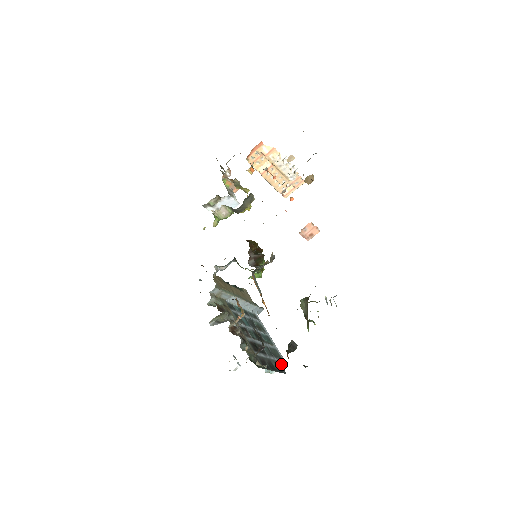
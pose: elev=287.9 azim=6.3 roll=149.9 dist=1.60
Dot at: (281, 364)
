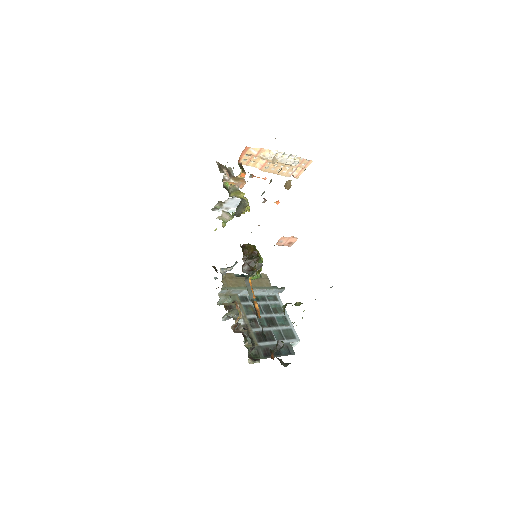
Dot at: (295, 343)
